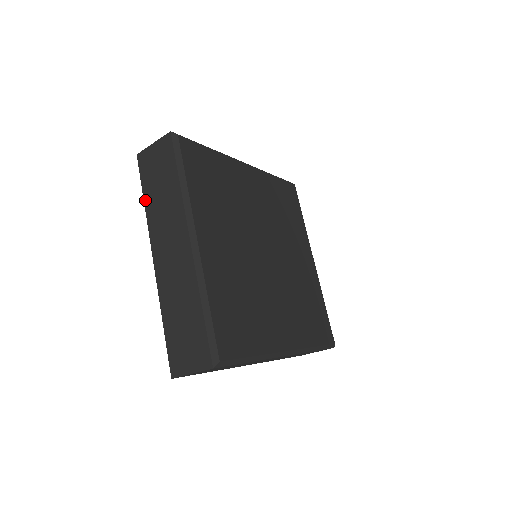
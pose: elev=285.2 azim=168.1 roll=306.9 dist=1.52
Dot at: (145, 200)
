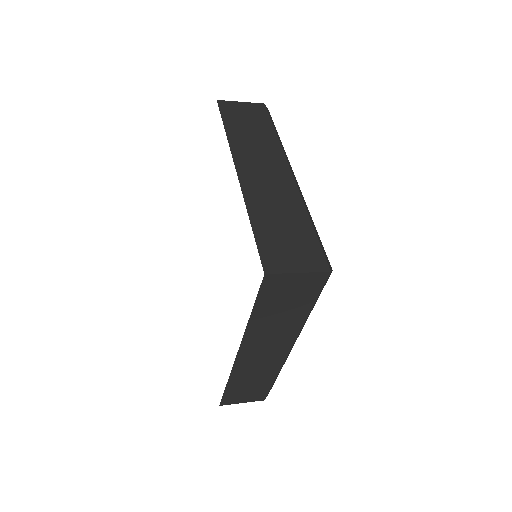
Dot at: (227, 129)
